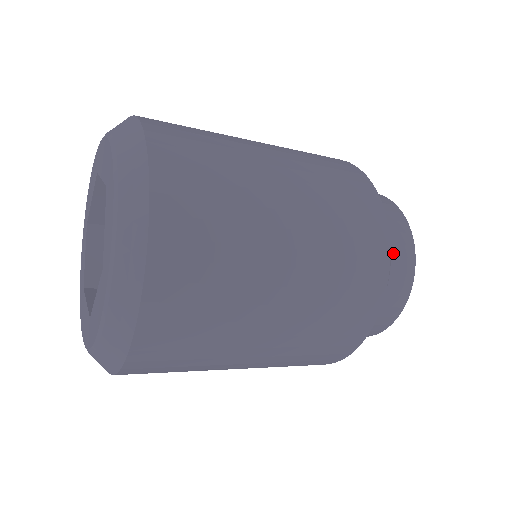
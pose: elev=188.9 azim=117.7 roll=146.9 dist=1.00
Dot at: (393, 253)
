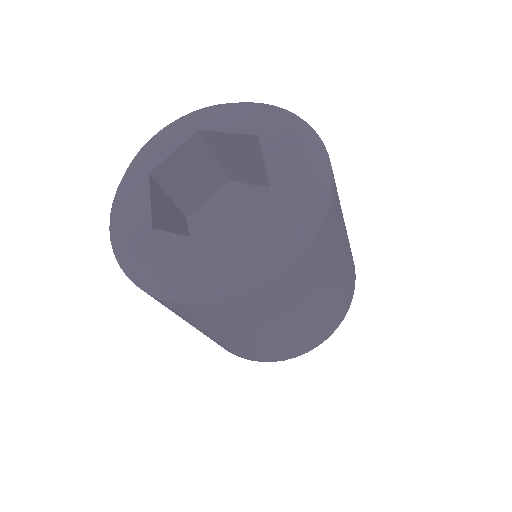
Dot at: occluded
